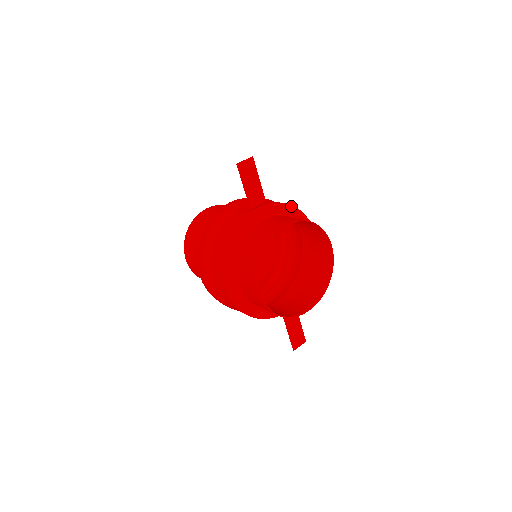
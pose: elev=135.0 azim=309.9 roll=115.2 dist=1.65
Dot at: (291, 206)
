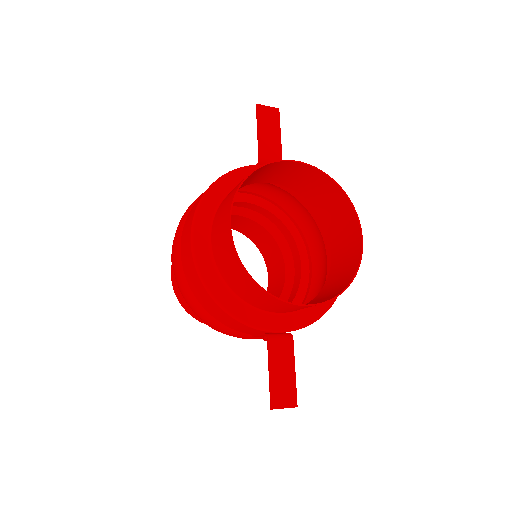
Dot at: occluded
